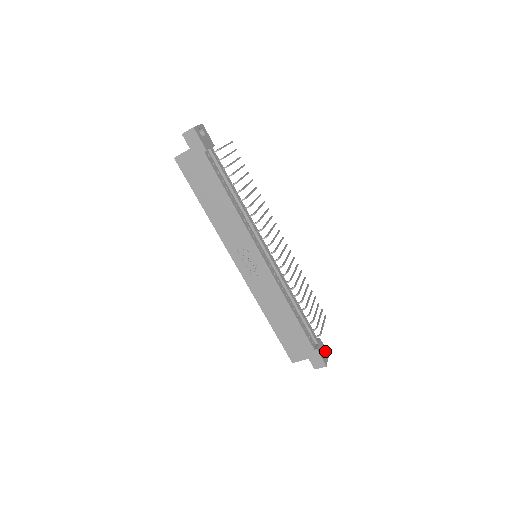
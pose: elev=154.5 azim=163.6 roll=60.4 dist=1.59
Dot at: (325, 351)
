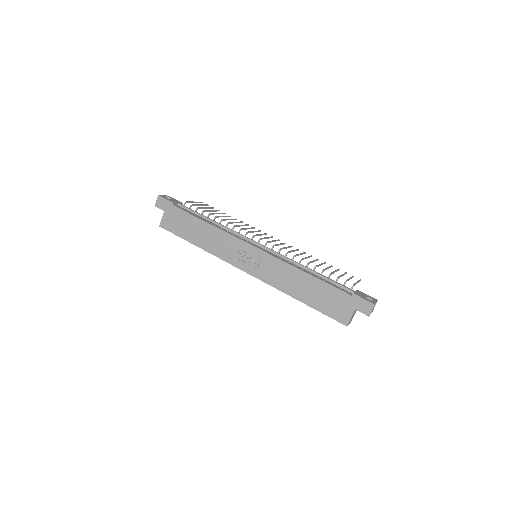
Dot at: (369, 297)
